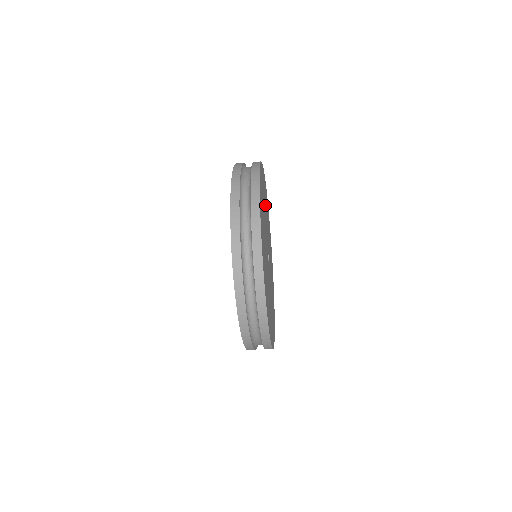
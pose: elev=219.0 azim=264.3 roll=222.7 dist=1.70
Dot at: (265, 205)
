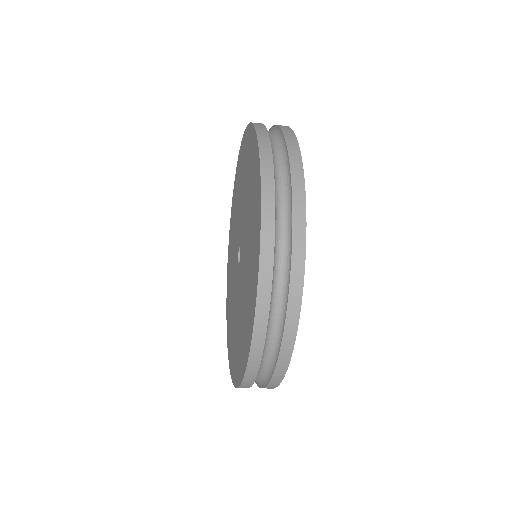
Dot at: occluded
